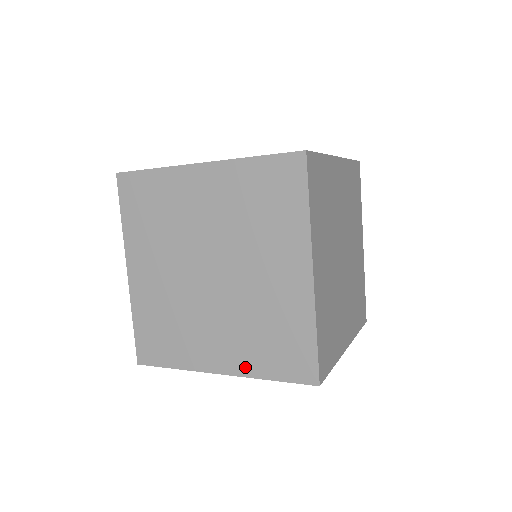
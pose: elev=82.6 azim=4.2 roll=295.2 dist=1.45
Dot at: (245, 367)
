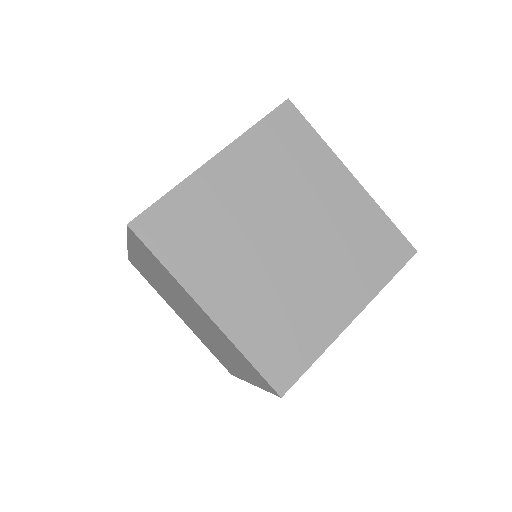
Dot at: occluded
